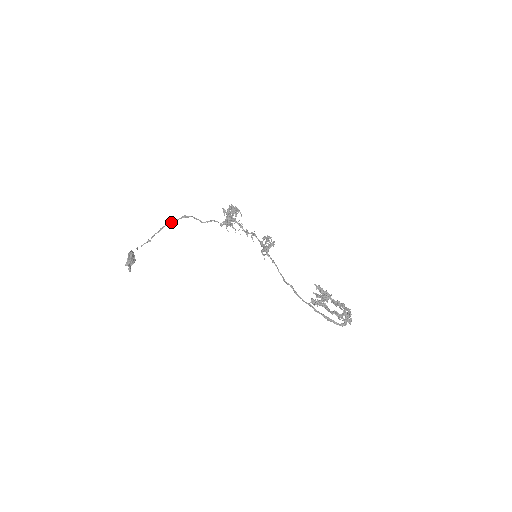
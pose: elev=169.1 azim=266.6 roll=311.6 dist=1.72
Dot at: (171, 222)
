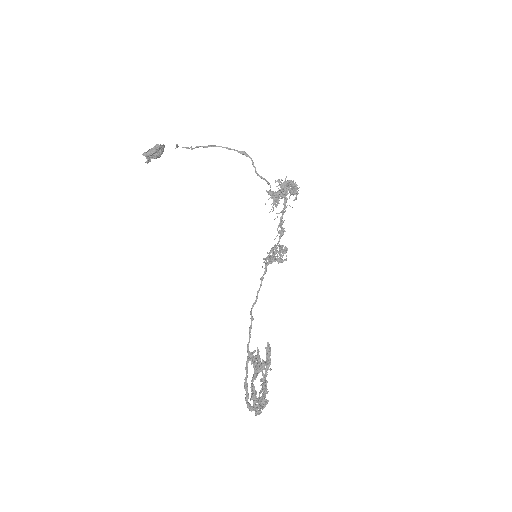
Dot at: (224, 147)
